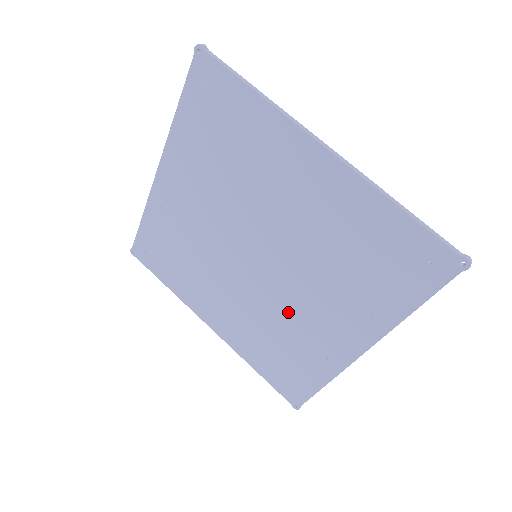
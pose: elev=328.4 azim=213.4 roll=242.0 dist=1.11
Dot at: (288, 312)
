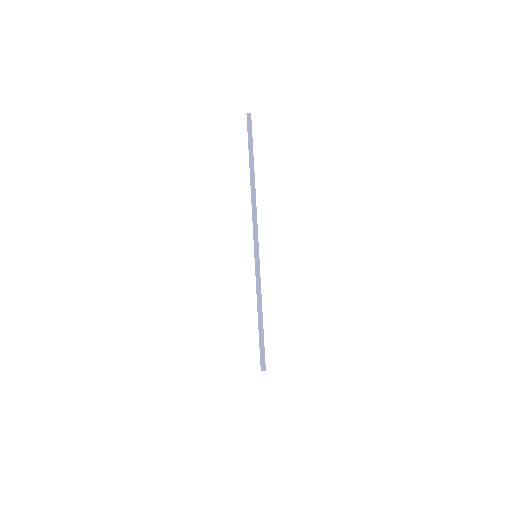
Dot at: occluded
